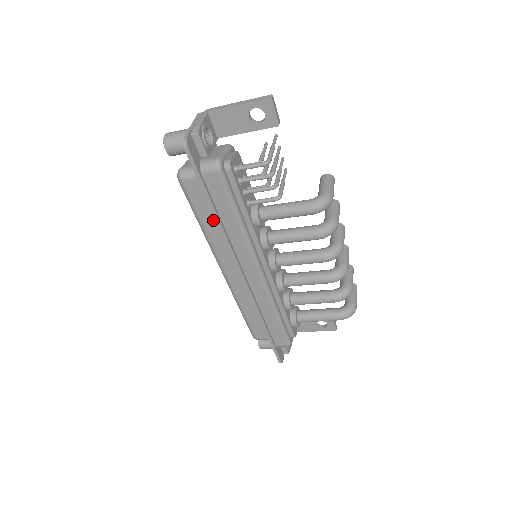
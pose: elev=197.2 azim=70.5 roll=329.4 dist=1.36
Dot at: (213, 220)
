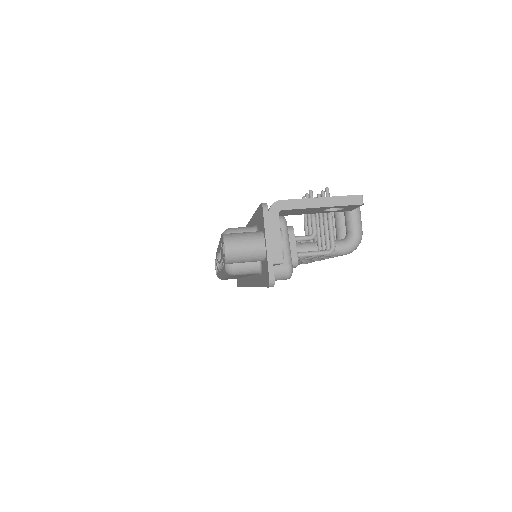
Dot at: occluded
